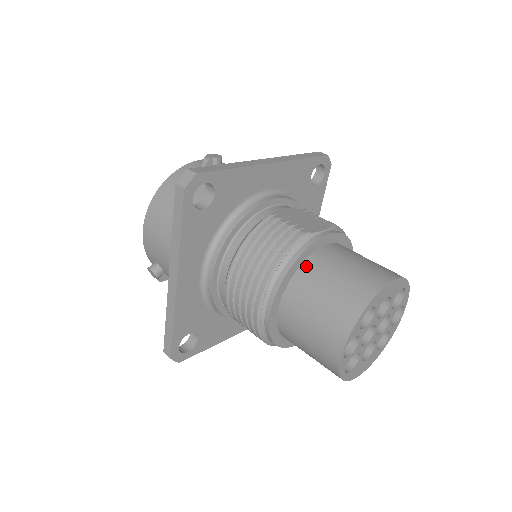
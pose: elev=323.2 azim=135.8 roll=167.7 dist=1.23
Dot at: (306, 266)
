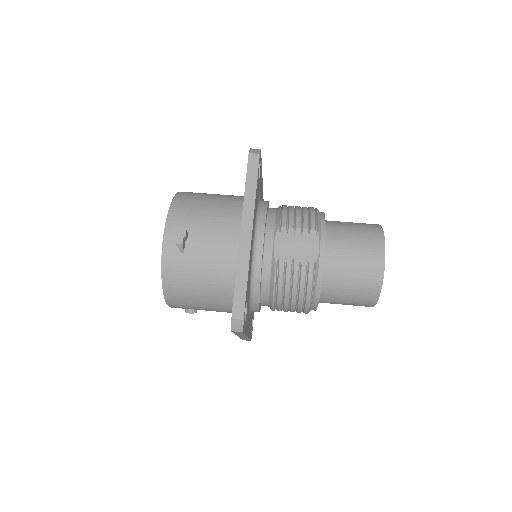
Dot at: (326, 281)
